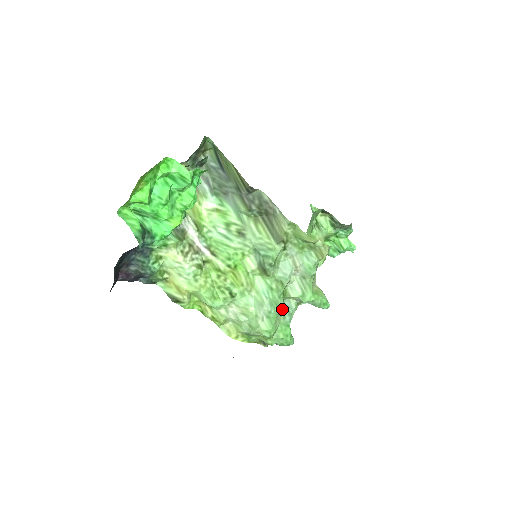
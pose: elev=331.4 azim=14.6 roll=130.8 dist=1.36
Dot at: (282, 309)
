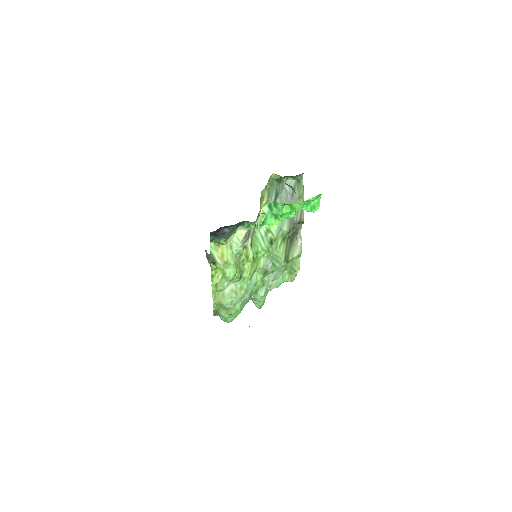
Dot at: occluded
